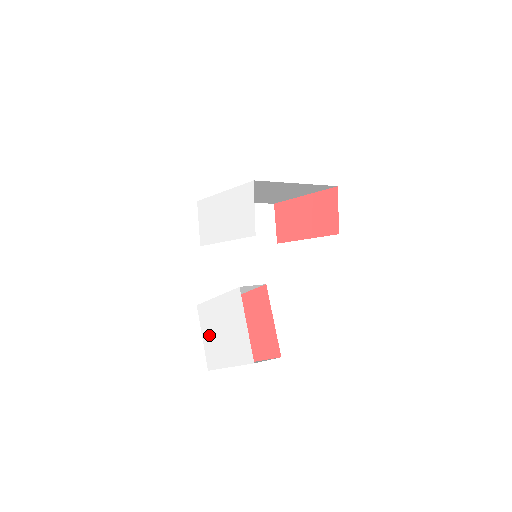
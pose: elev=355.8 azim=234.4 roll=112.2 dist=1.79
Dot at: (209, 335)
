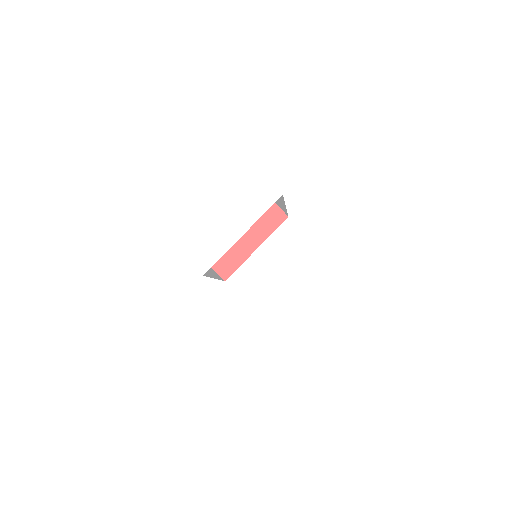
Dot at: (282, 347)
